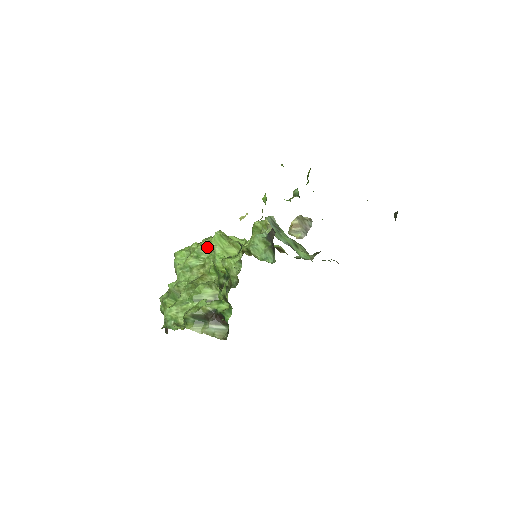
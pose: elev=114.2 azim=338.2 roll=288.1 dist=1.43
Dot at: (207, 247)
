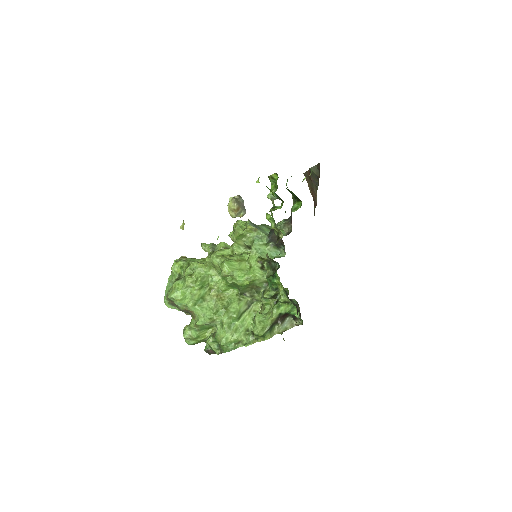
Dot at: (205, 274)
